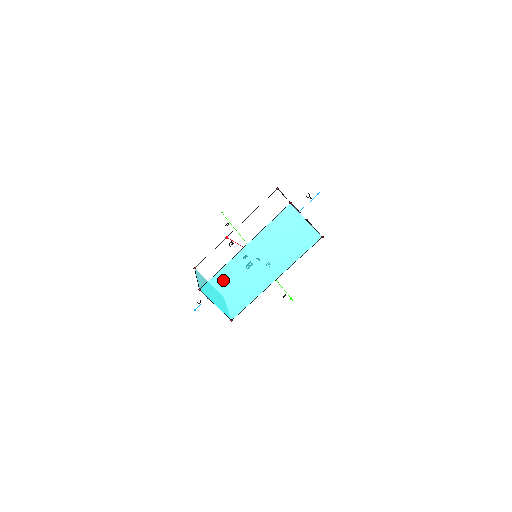
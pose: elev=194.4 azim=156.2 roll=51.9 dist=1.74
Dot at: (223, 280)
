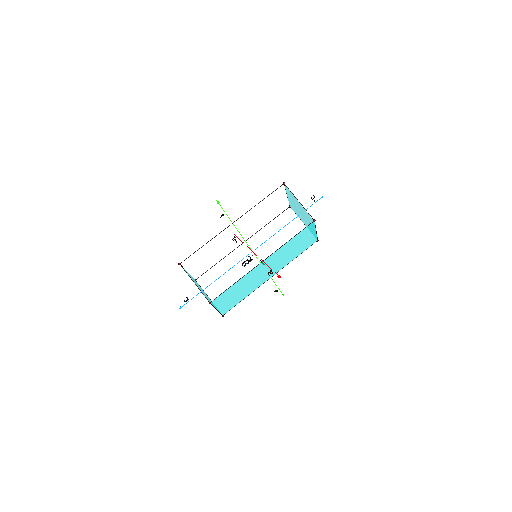
Dot at: (233, 290)
